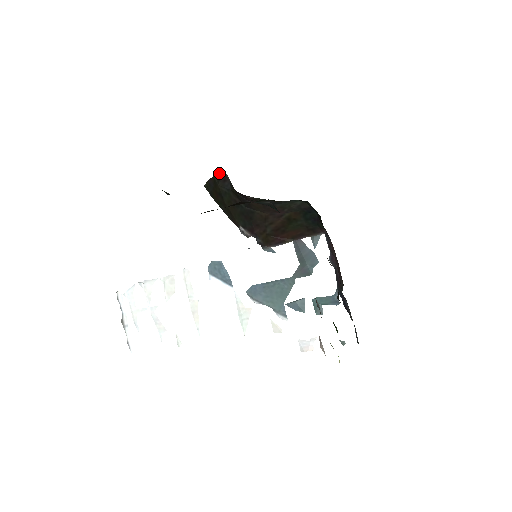
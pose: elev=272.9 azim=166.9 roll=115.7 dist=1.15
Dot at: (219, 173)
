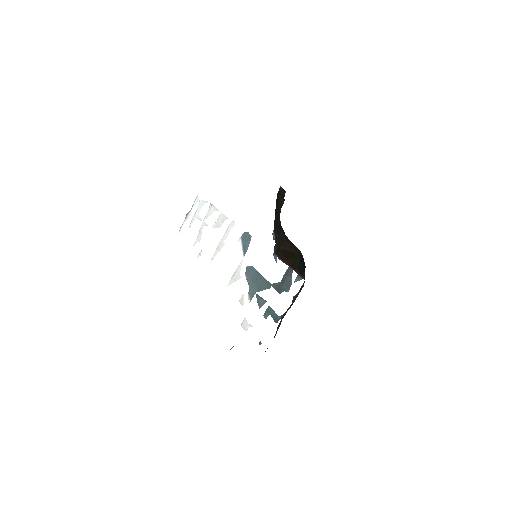
Dot at: (284, 191)
